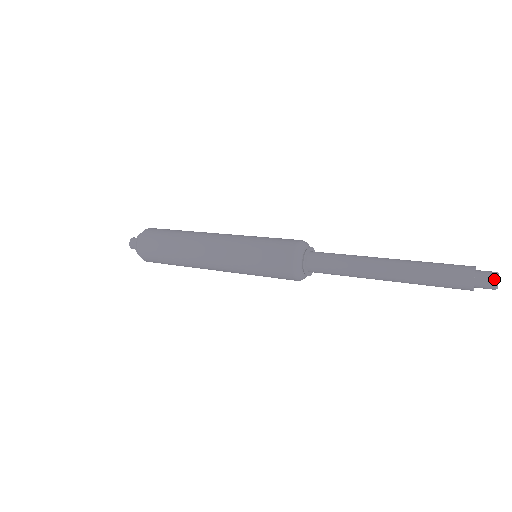
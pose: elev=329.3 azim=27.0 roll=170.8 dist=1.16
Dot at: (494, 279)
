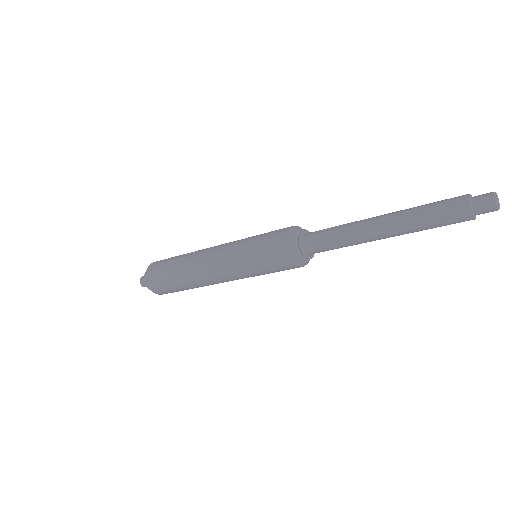
Dot at: (491, 198)
